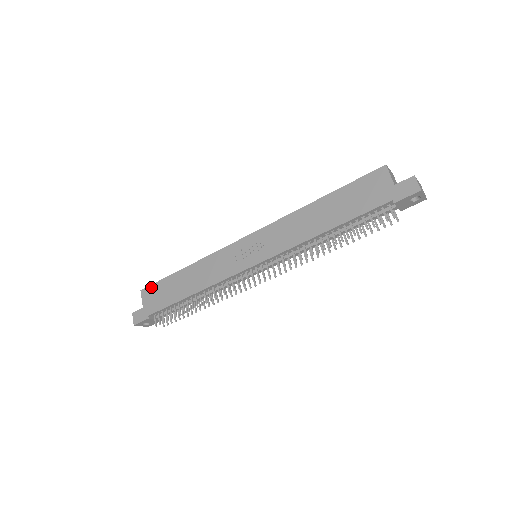
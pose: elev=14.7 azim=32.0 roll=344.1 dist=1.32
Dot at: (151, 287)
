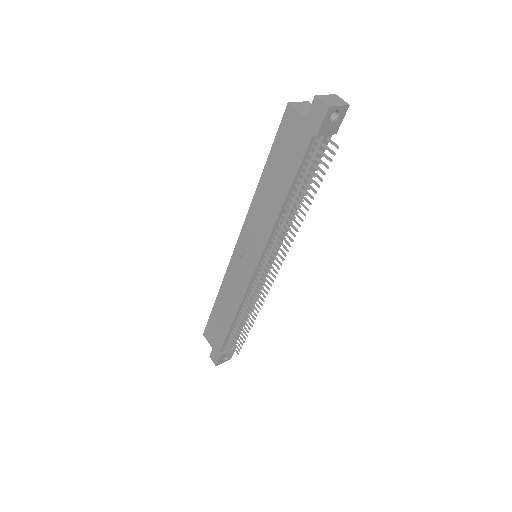
Dot at: (207, 328)
